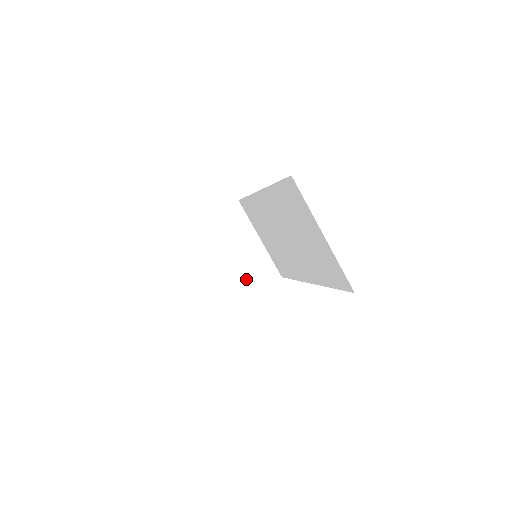
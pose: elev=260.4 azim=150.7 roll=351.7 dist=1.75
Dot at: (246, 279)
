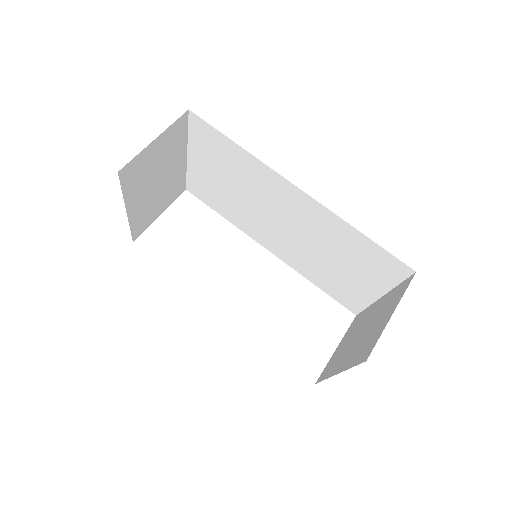
Dot at: (156, 206)
